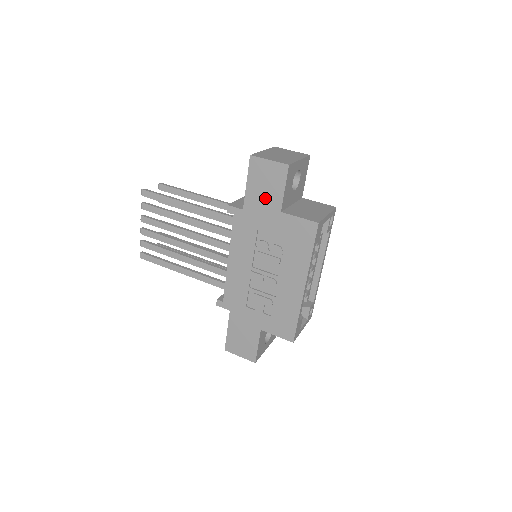
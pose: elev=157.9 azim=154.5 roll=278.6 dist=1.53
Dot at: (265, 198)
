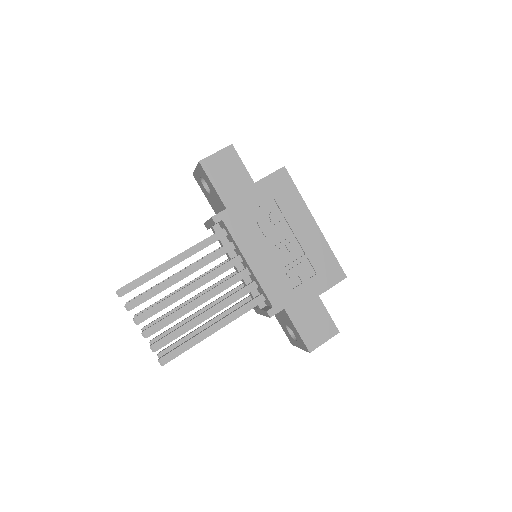
Dot at: (235, 183)
